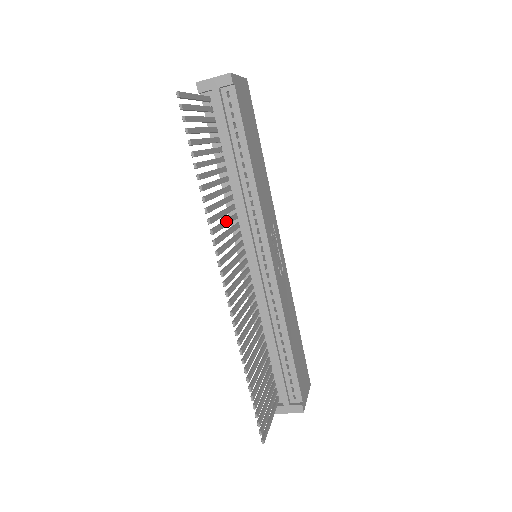
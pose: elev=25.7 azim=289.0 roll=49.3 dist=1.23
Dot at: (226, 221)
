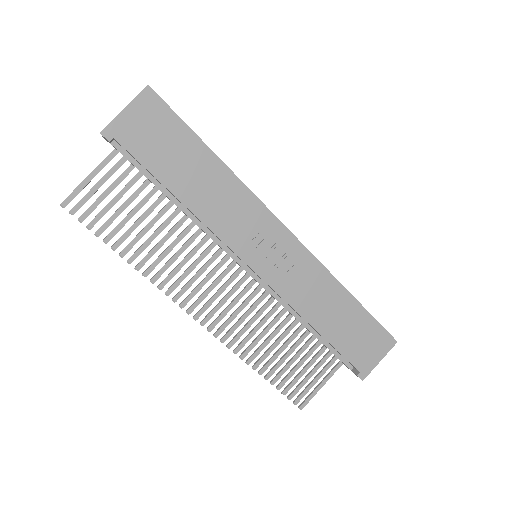
Dot at: (186, 257)
